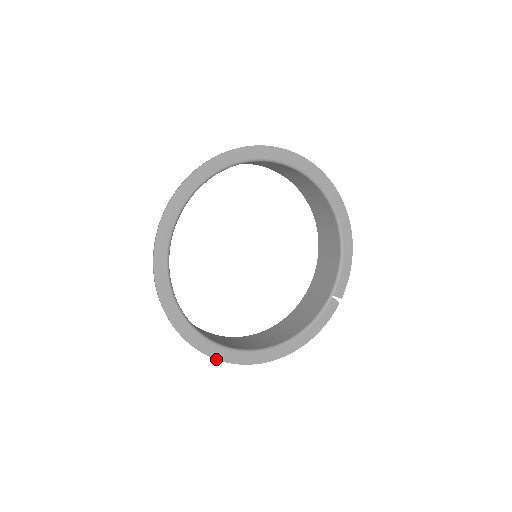
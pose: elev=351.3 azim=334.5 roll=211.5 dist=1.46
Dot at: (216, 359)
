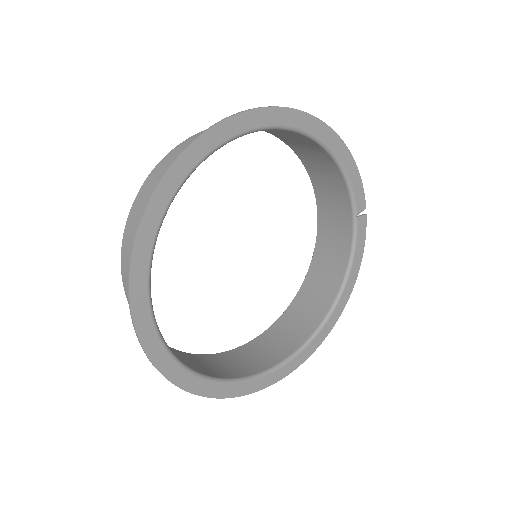
Dot at: occluded
